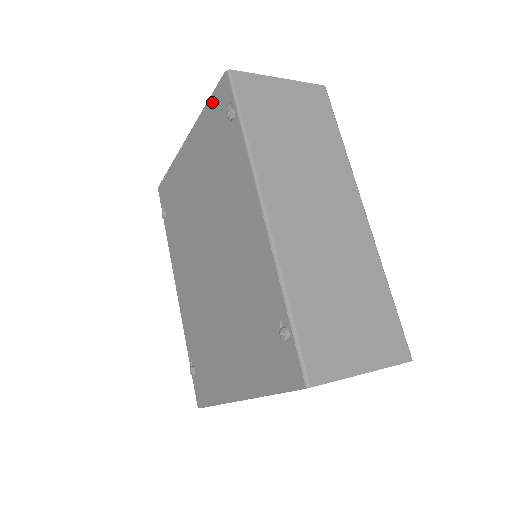
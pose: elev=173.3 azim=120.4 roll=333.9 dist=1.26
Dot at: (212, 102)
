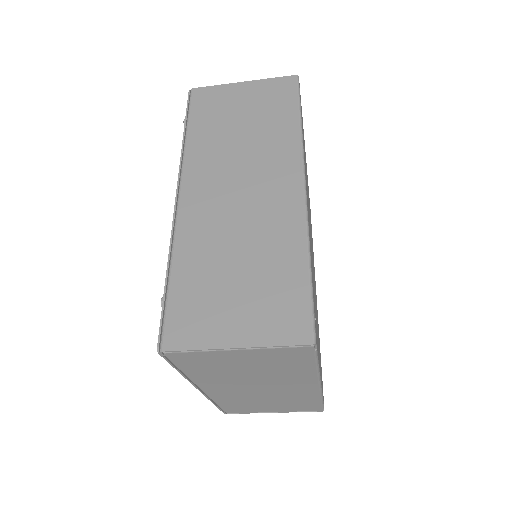
Dot at: occluded
